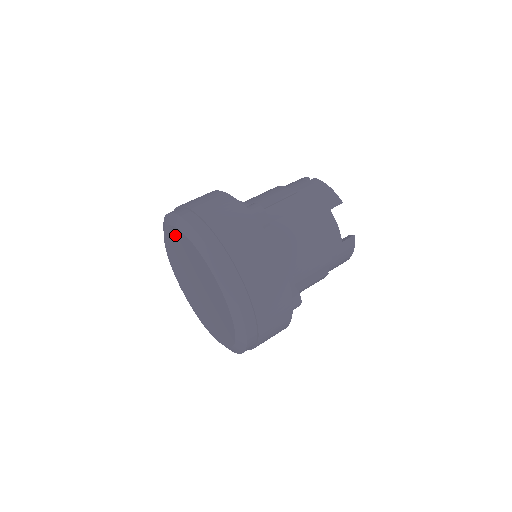
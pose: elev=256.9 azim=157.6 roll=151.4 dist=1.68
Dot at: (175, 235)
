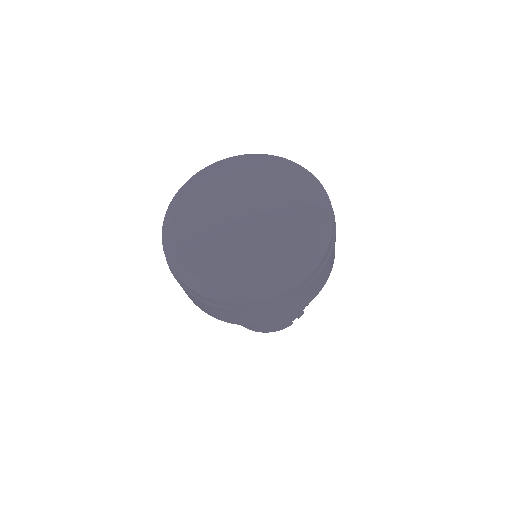
Dot at: (210, 180)
